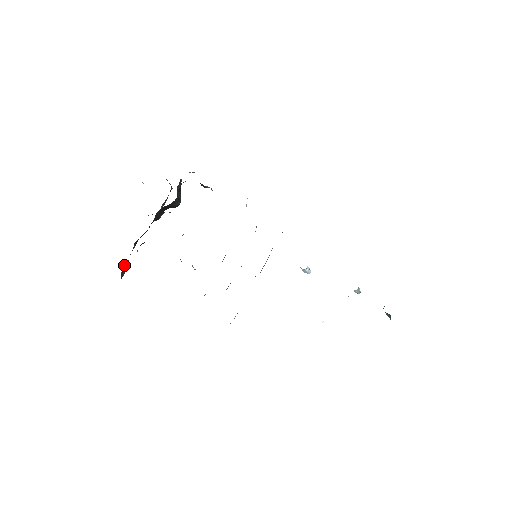
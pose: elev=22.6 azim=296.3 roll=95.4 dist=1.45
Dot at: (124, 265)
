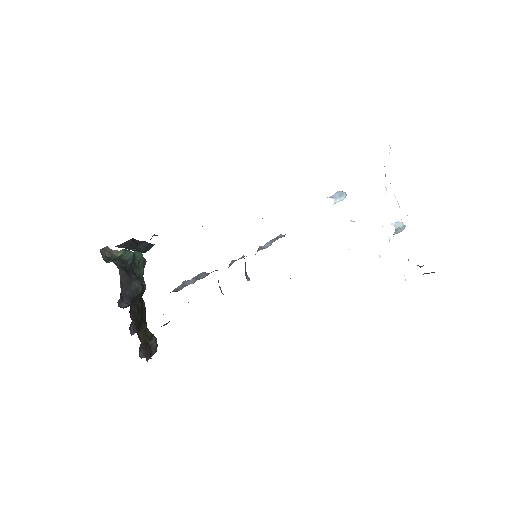
Dot at: (150, 343)
